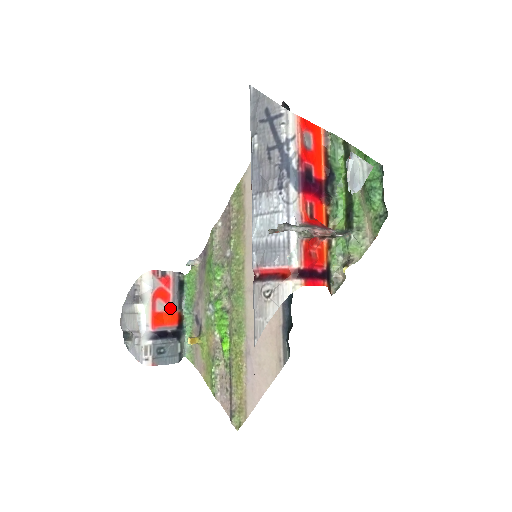
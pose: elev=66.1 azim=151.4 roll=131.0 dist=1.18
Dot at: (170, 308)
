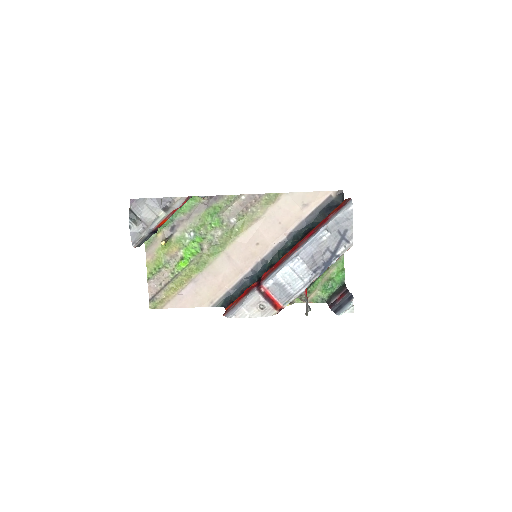
Dot at: (170, 216)
